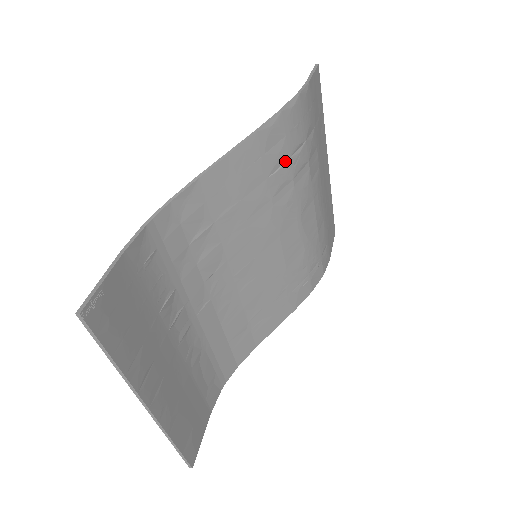
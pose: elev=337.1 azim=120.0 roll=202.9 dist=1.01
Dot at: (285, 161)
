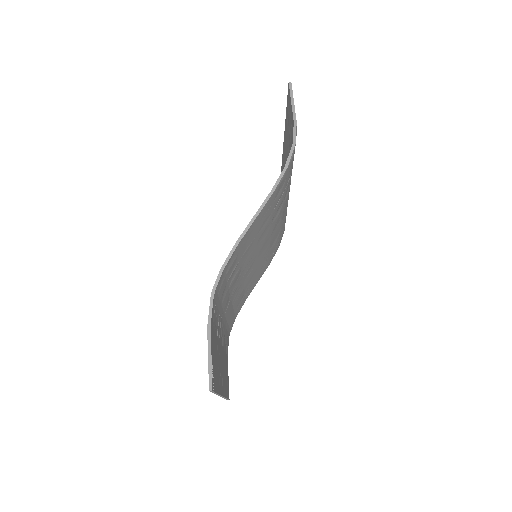
Dot at: (282, 193)
